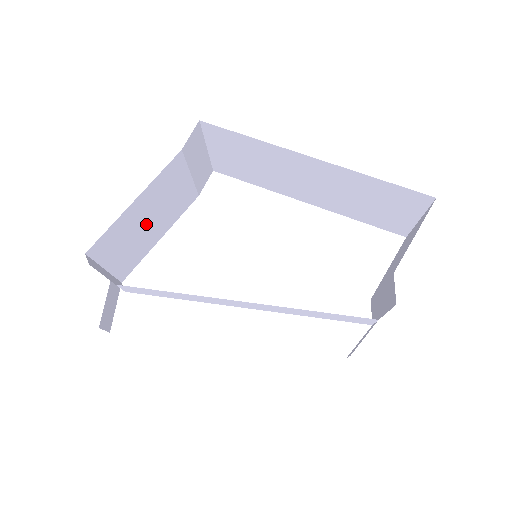
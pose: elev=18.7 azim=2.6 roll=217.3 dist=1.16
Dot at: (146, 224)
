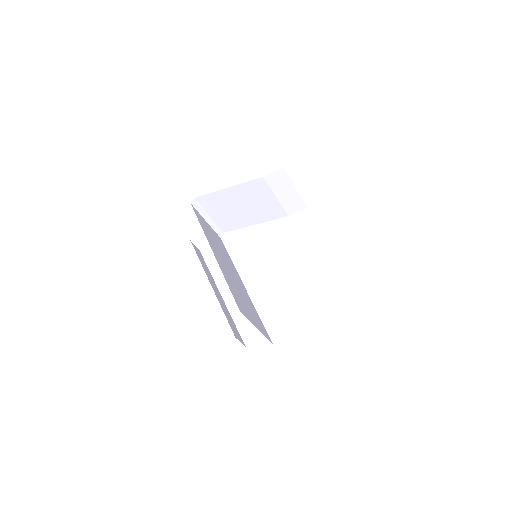
Dot at: (239, 208)
